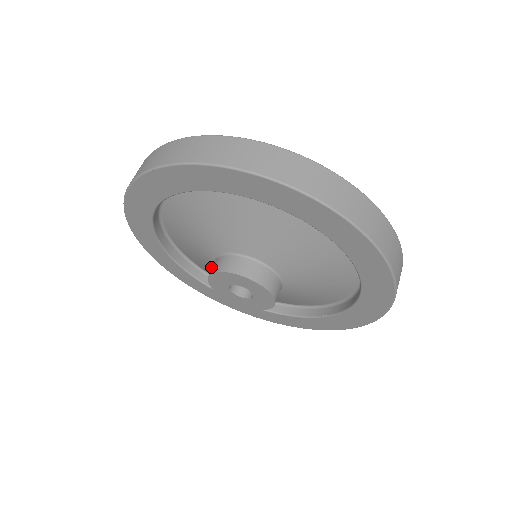
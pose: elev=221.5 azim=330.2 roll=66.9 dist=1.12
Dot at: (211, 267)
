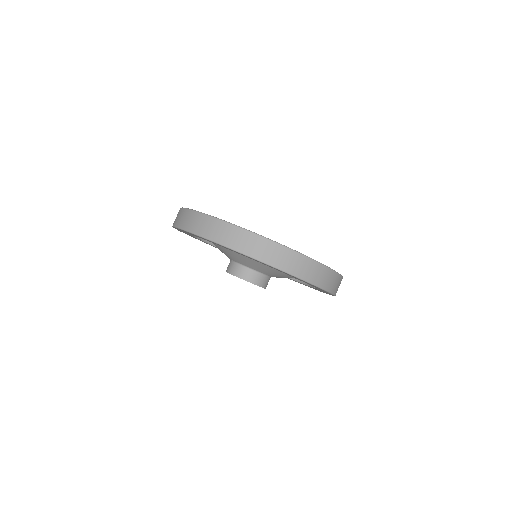
Dot at: occluded
